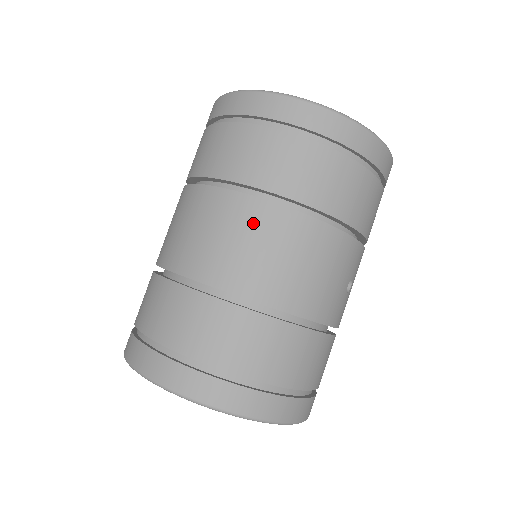
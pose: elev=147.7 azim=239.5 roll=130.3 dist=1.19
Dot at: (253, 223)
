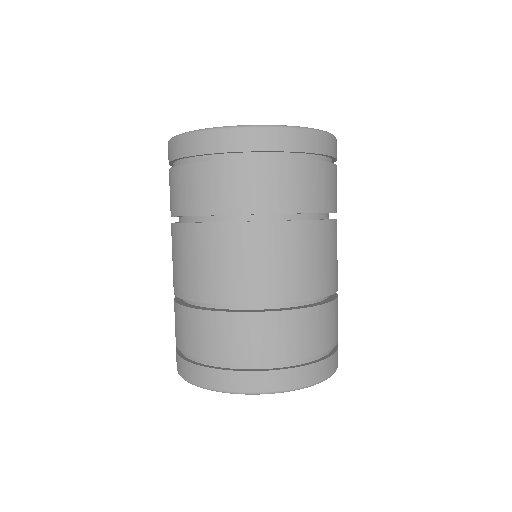
Dot at: (289, 243)
